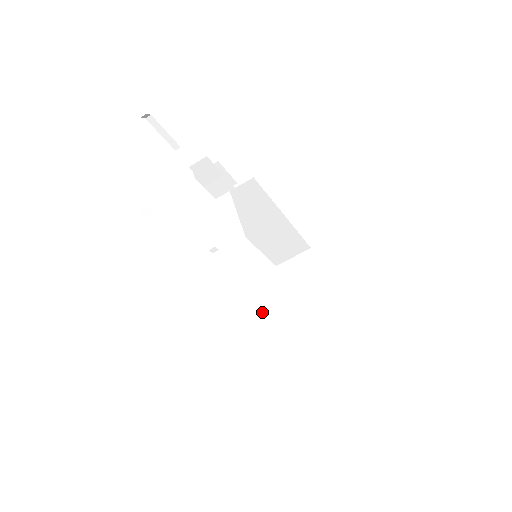
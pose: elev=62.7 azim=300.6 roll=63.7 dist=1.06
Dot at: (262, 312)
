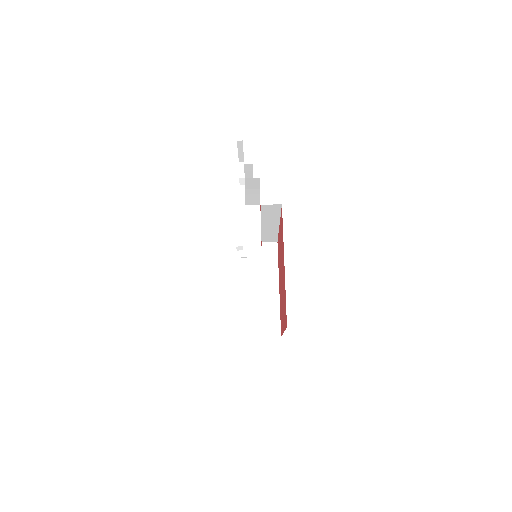
Dot at: (257, 310)
